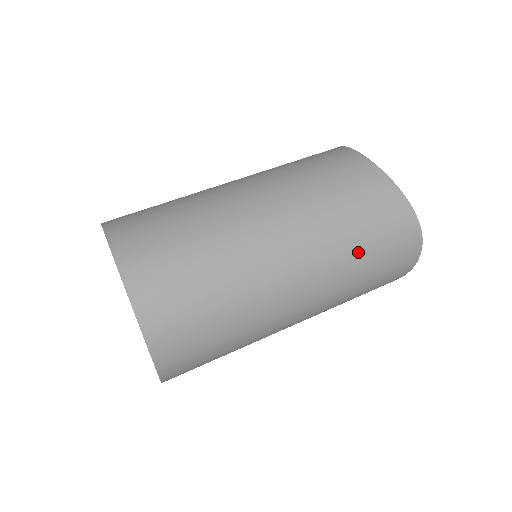
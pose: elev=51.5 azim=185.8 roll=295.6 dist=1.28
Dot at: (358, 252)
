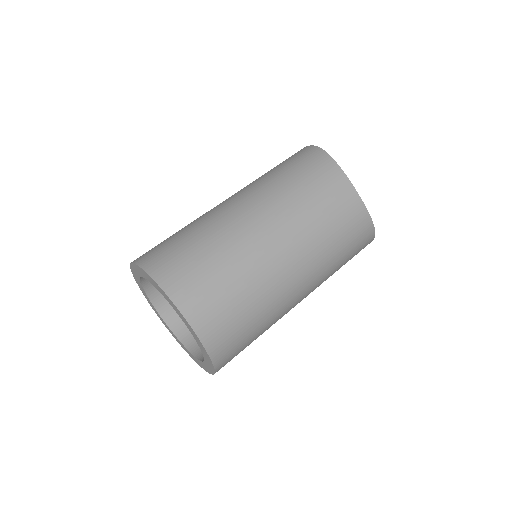
Dot at: occluded
